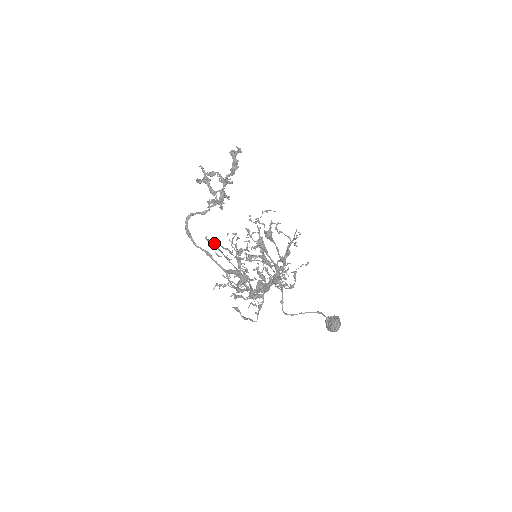
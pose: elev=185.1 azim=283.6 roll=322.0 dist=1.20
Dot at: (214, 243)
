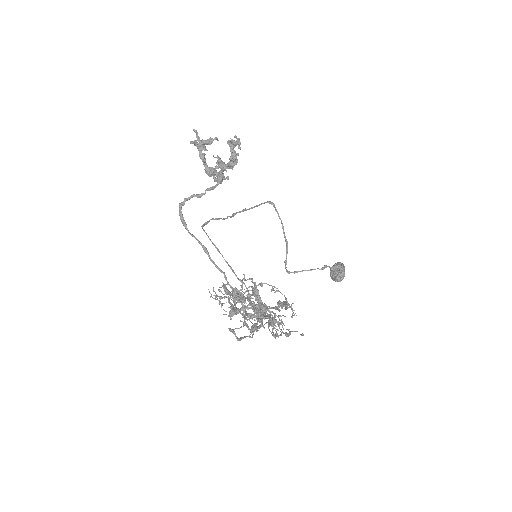
Dot at: (213, 219)
